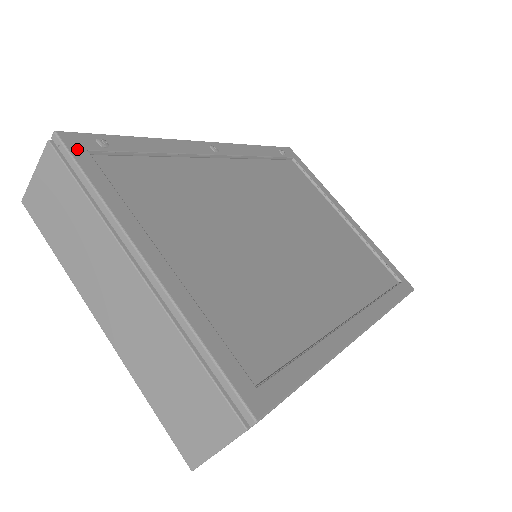
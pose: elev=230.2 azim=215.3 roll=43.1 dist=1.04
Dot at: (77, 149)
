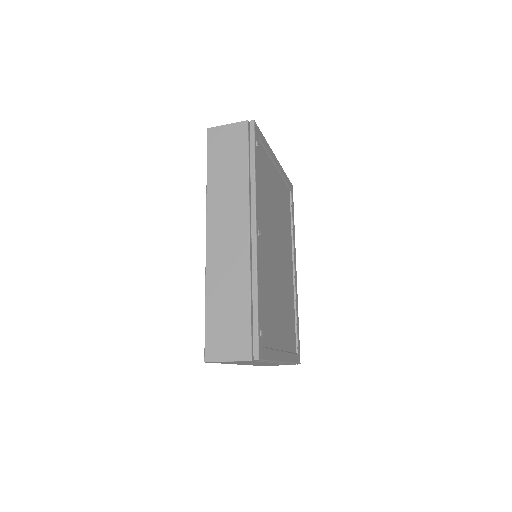
Dot at: (263, 354)
